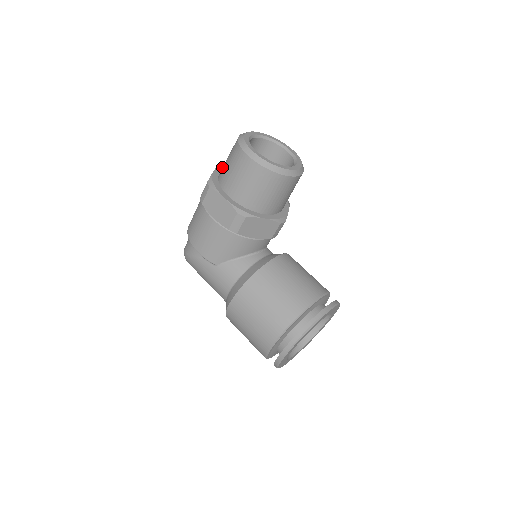
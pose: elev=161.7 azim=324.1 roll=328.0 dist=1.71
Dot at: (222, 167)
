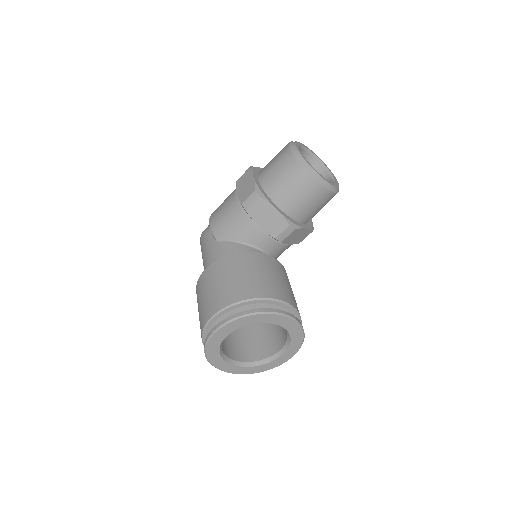
Dot at: occluded
